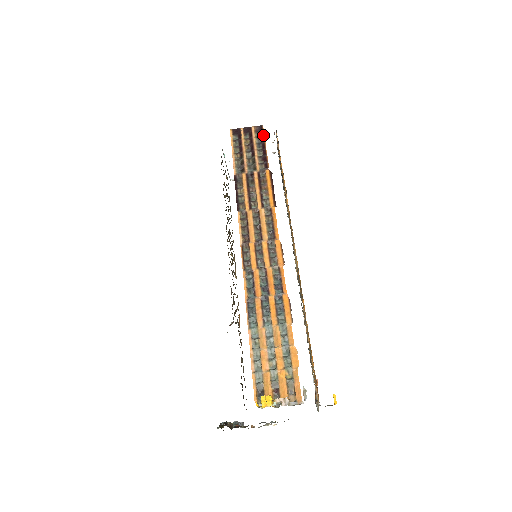
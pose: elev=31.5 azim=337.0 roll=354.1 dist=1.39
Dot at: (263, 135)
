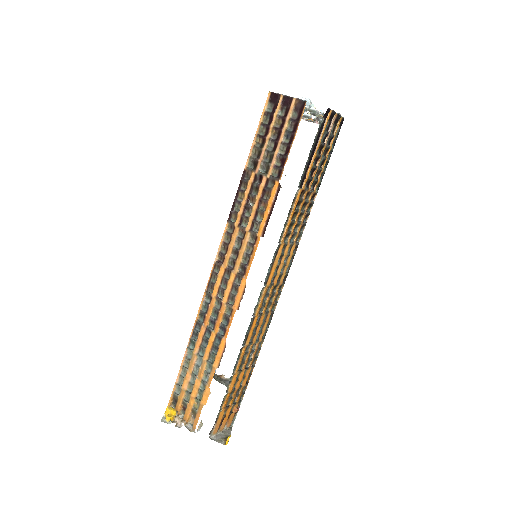
Dot at: (298, 120)
